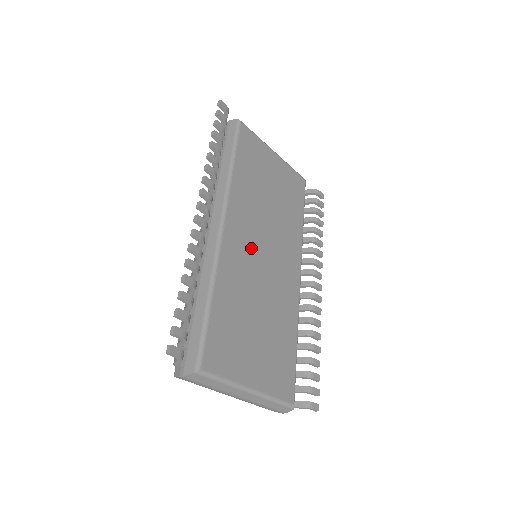
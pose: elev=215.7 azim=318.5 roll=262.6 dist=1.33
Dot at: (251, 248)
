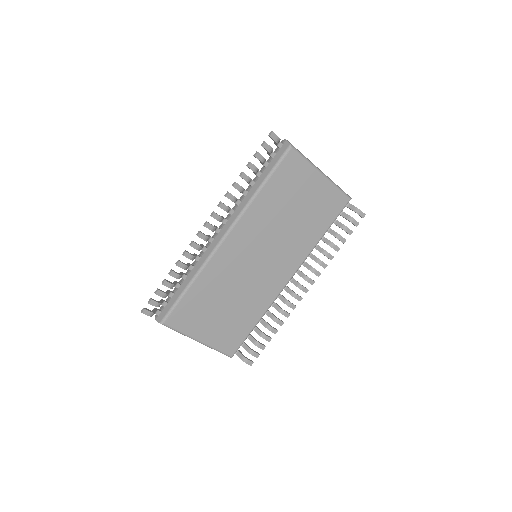
Dot at: (246, 255)
